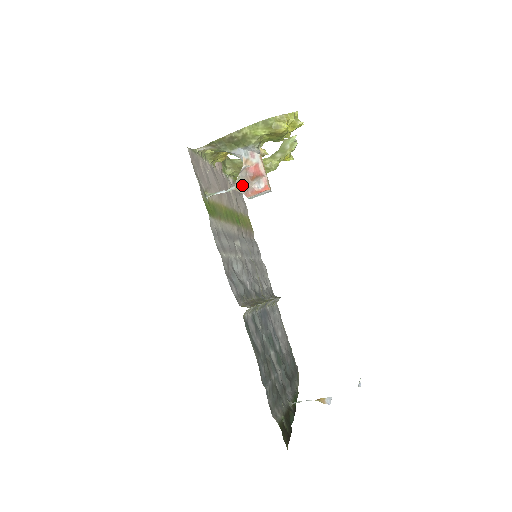
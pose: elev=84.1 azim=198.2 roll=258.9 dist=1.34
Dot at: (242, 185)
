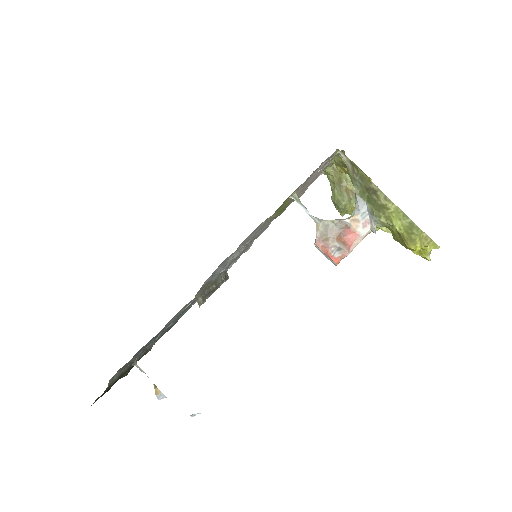
Dot at: (326, 231)
